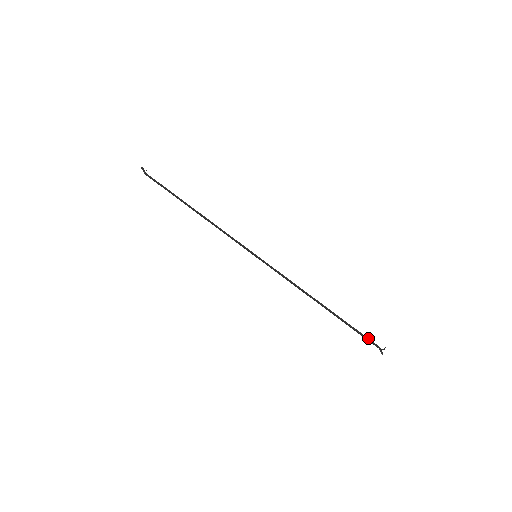
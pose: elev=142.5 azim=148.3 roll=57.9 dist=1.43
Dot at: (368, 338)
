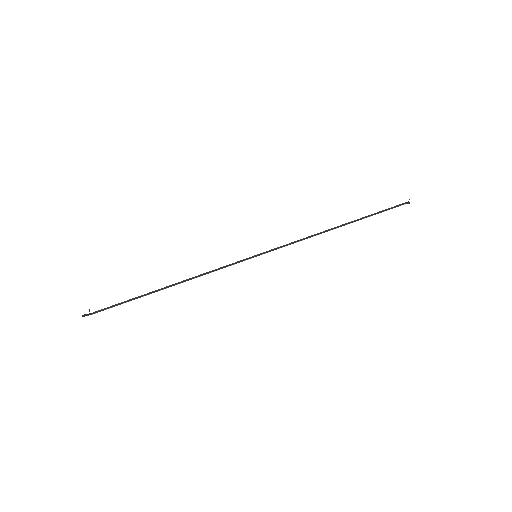
Dot at: (392, 207)
